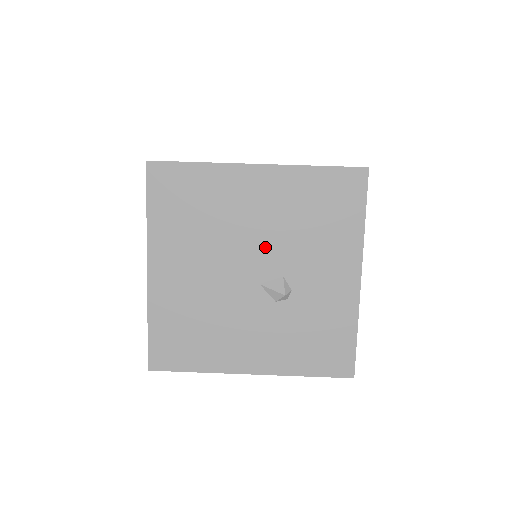
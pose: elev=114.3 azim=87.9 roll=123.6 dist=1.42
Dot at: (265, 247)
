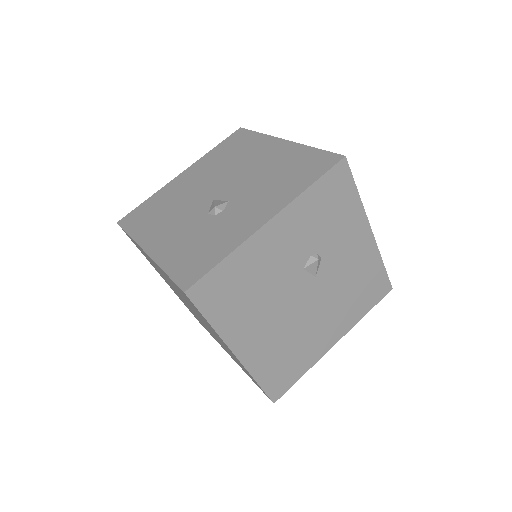
Dot at: (240, 181)
